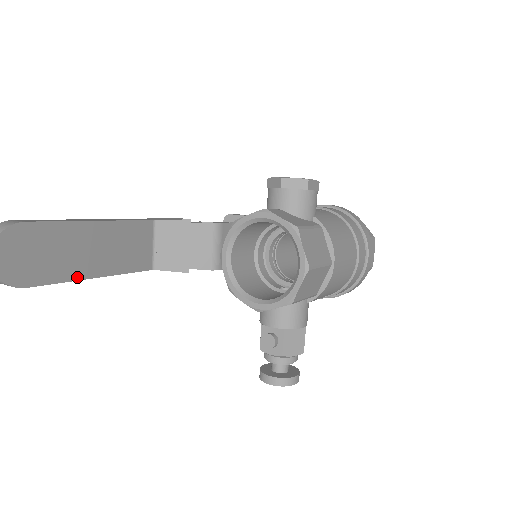
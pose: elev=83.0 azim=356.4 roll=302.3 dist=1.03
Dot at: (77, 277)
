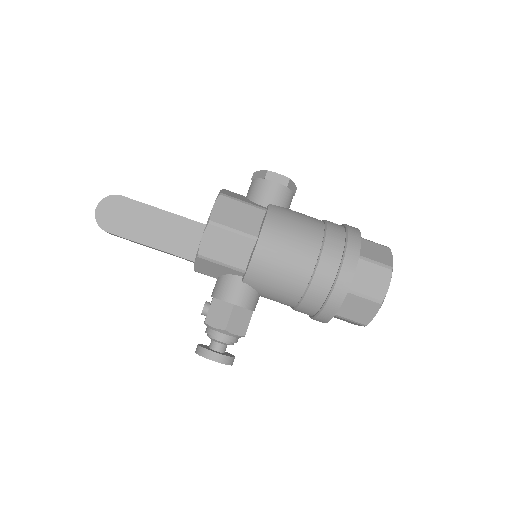
Dot at: (143, 242)
